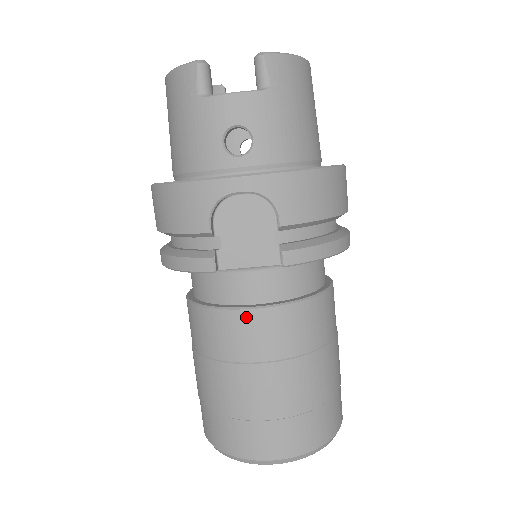
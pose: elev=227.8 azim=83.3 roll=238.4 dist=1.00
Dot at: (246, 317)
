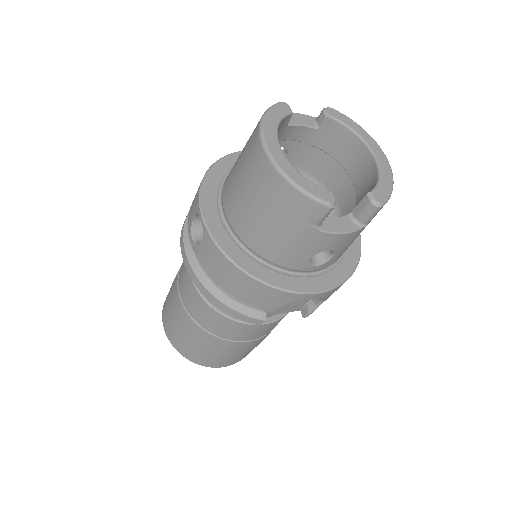
Dot at: (257, 327)
